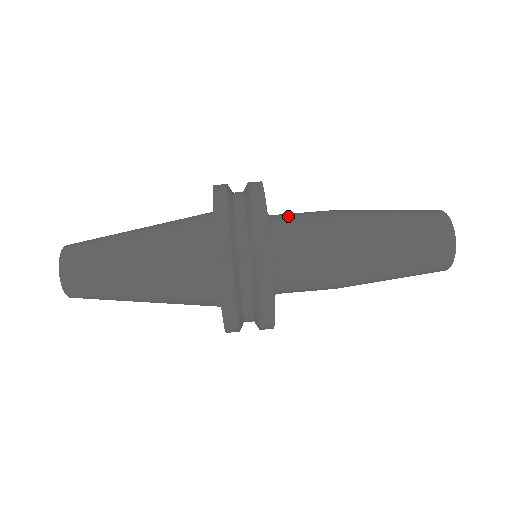
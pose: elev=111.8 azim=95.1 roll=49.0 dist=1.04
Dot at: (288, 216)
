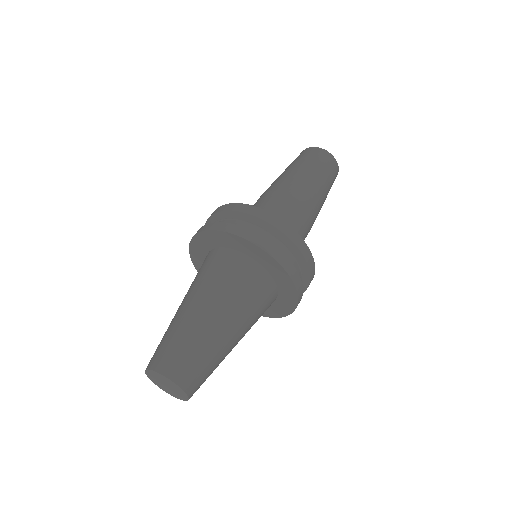
Dot at: occluded
